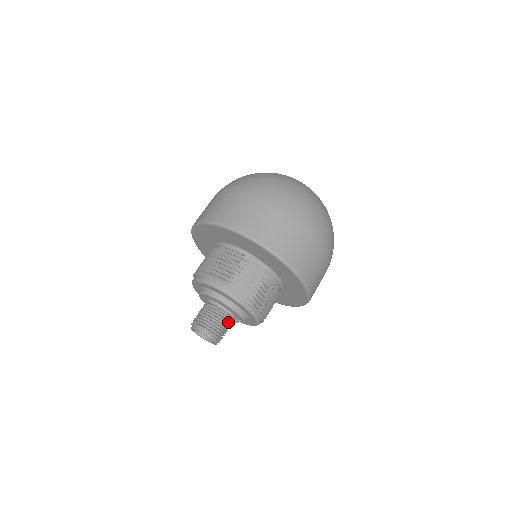
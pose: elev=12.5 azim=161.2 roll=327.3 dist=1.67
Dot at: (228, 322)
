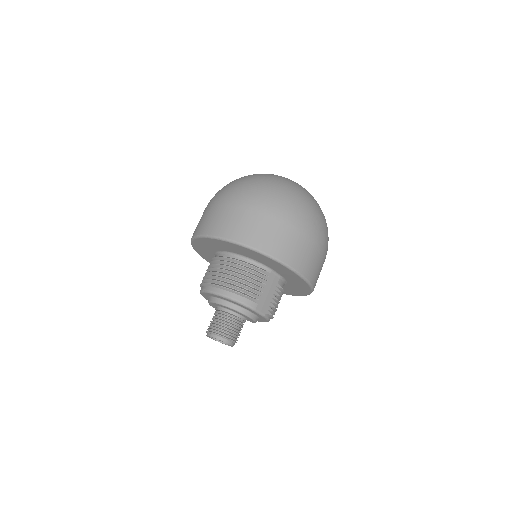
Dot at: occluded
